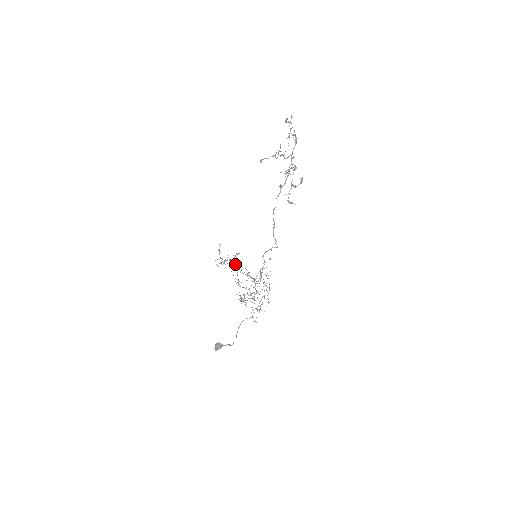
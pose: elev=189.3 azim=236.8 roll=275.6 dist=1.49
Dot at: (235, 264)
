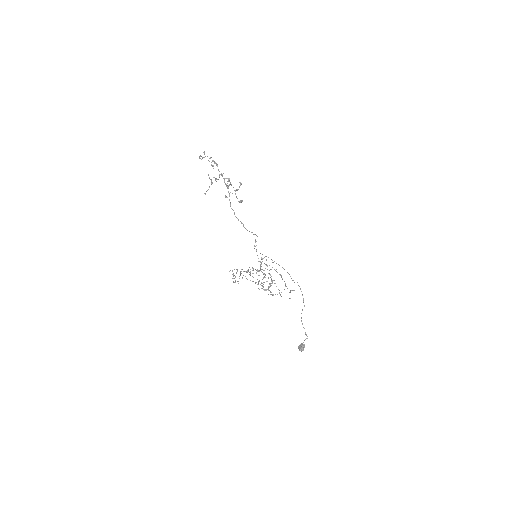
Dot at: occluded
